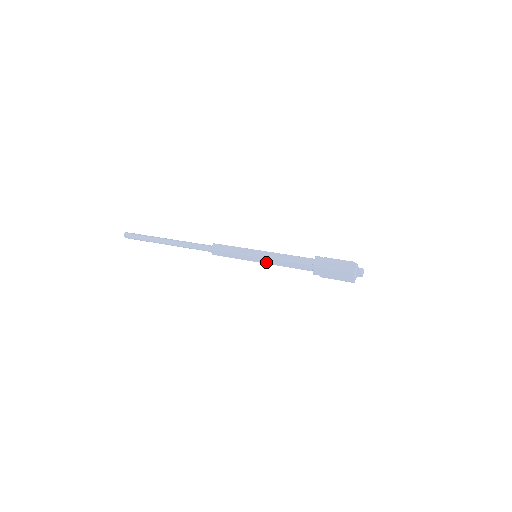
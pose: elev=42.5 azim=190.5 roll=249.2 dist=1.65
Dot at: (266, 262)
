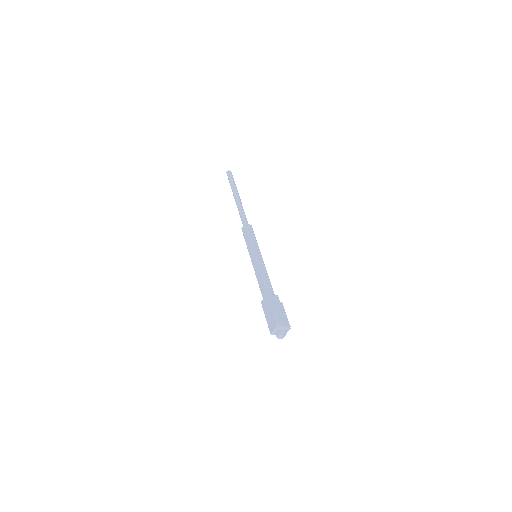
Dot at: occluded
